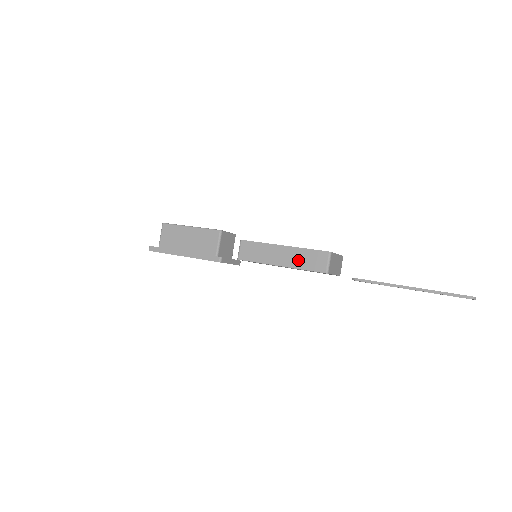
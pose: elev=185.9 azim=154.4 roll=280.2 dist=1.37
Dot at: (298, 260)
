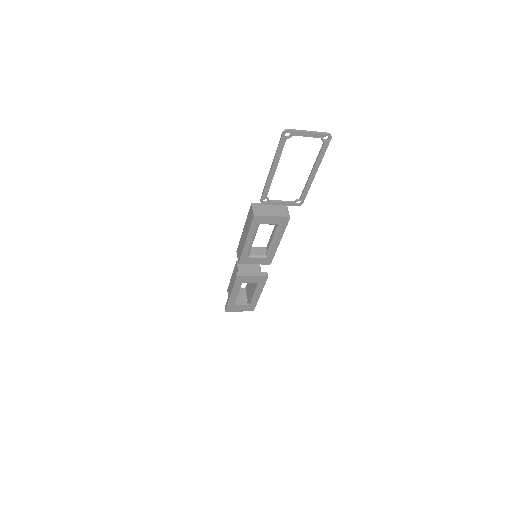
Dot at: (247, 227)
